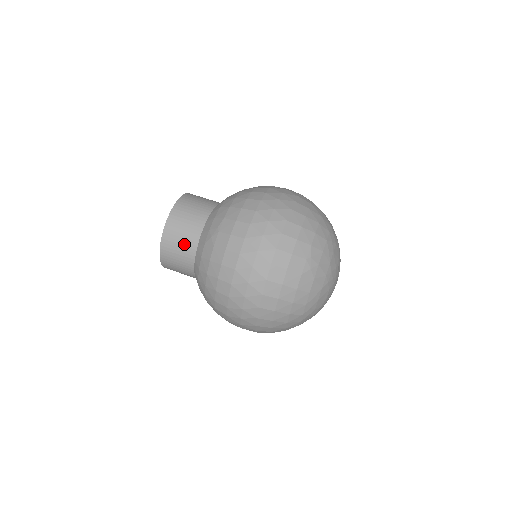
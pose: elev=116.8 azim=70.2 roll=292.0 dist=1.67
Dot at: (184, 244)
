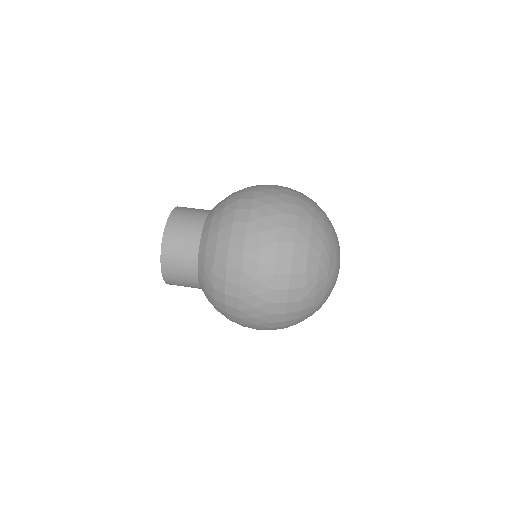
Dot at: (185, 277)
